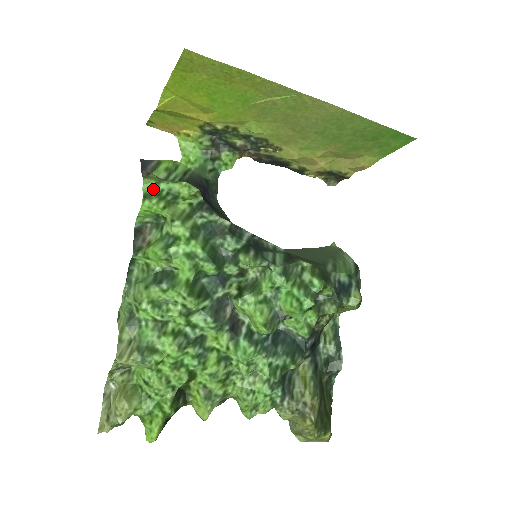
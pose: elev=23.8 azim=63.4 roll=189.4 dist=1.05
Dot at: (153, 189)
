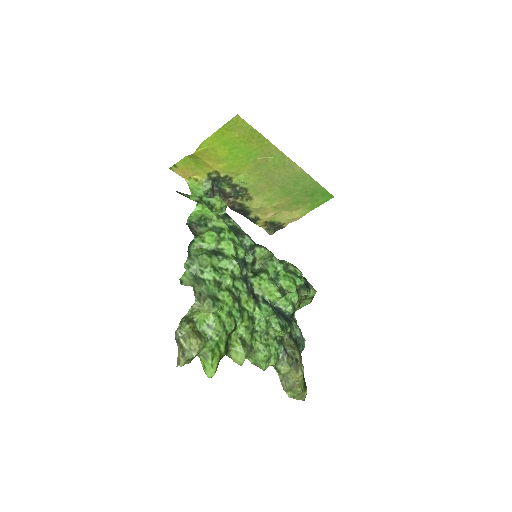
Dot at: (201, 199)
